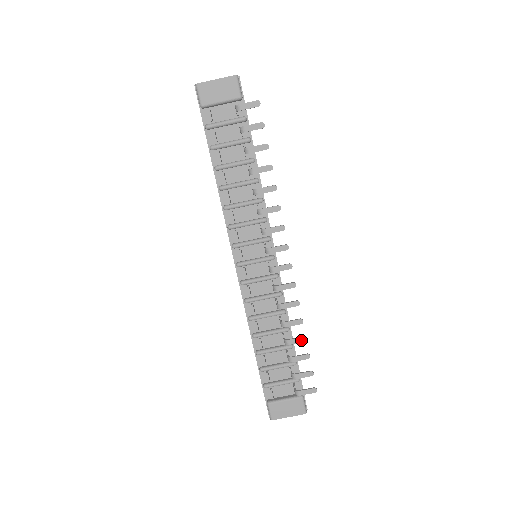
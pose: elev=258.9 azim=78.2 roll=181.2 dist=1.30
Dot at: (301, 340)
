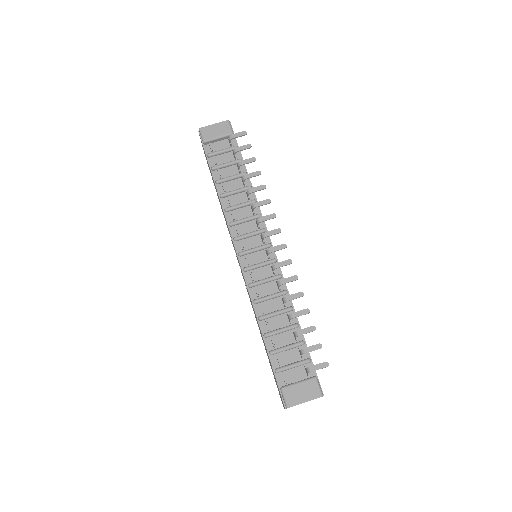
Dot at: (304, 312)
